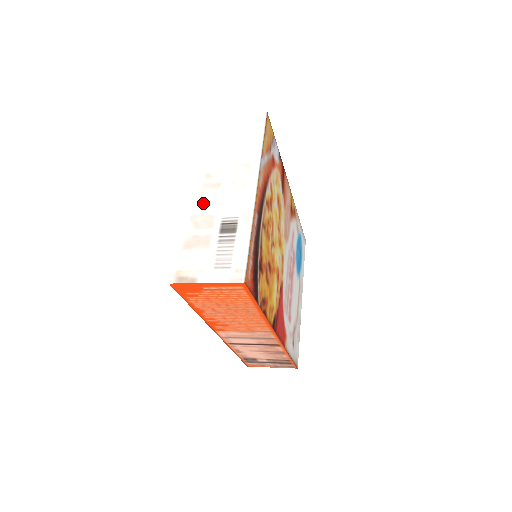
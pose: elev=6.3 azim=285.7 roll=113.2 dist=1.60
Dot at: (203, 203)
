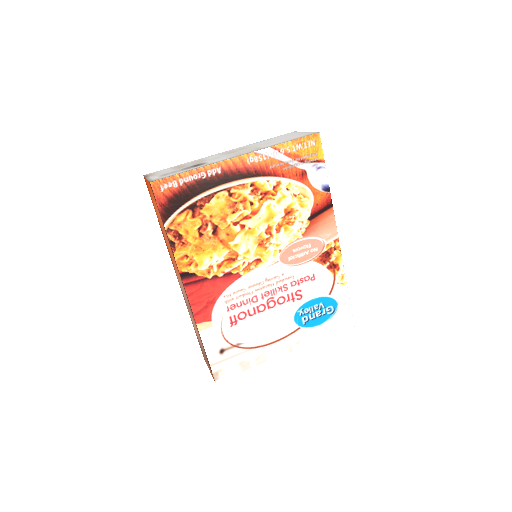
Dot at: (215, 156)
